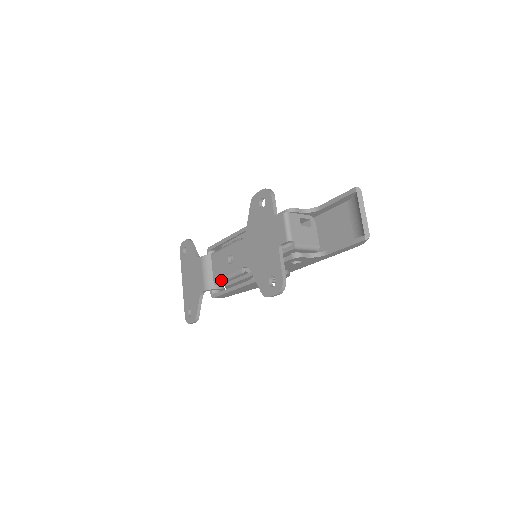
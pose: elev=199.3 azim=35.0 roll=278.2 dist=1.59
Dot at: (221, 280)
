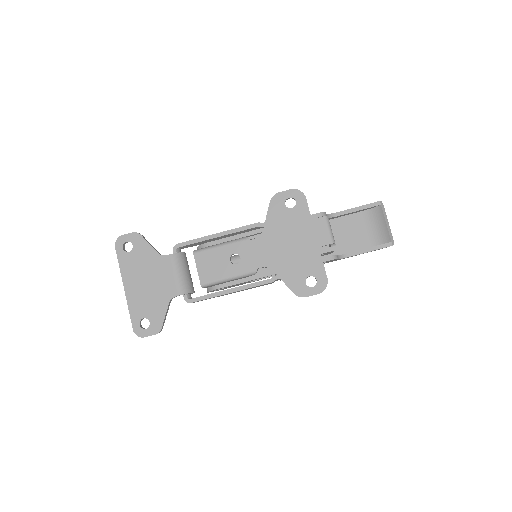
Dot at: (216, 282)
